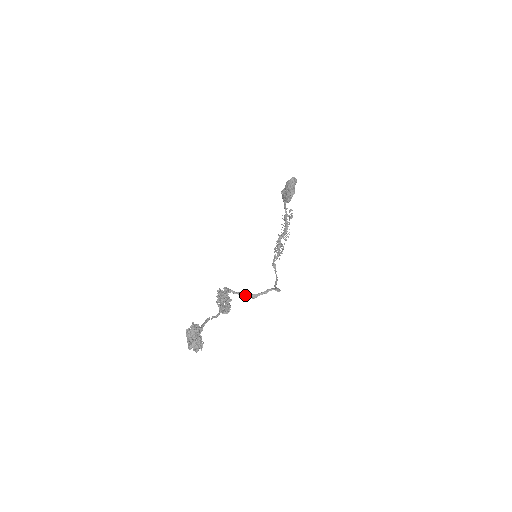
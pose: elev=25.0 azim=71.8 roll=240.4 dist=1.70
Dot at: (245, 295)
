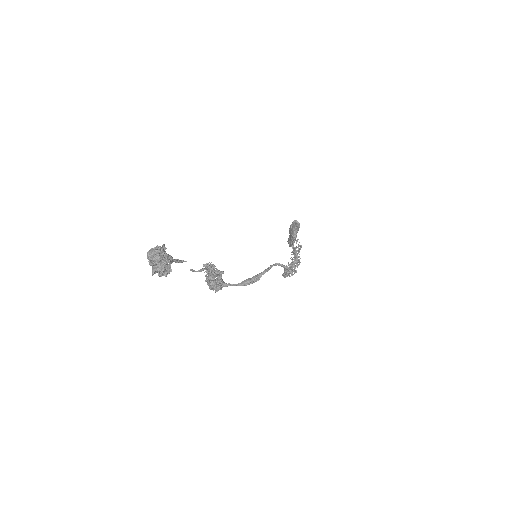
Dot at: (245, 281)
